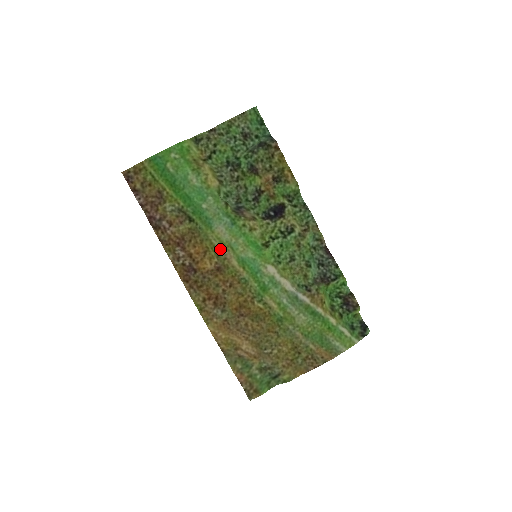
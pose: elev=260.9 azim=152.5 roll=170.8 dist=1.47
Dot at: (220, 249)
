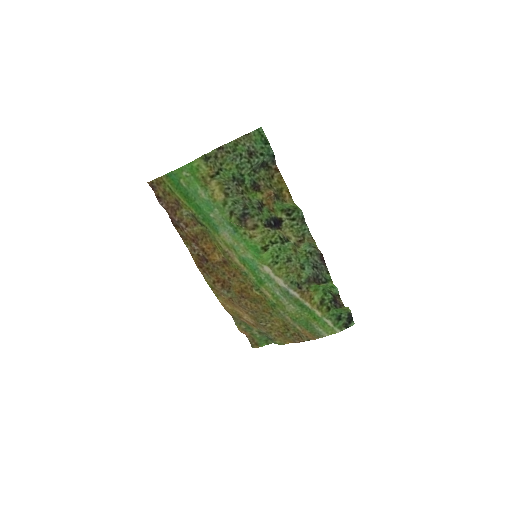
Dot at: (225, 249)
